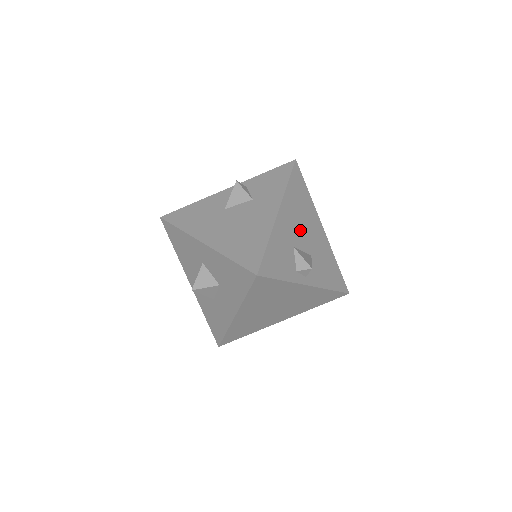
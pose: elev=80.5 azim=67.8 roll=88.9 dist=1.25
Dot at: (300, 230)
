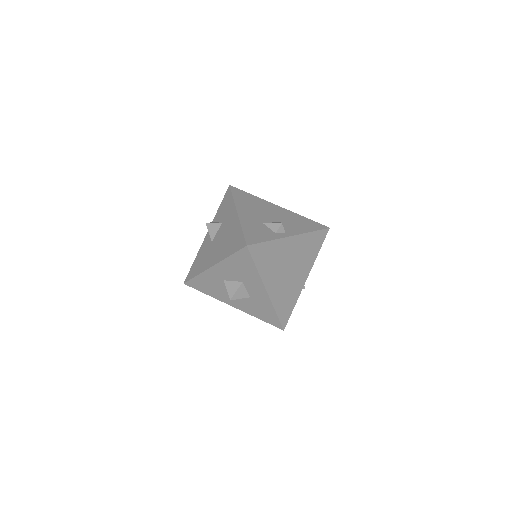
Dot at: (261, 214)
